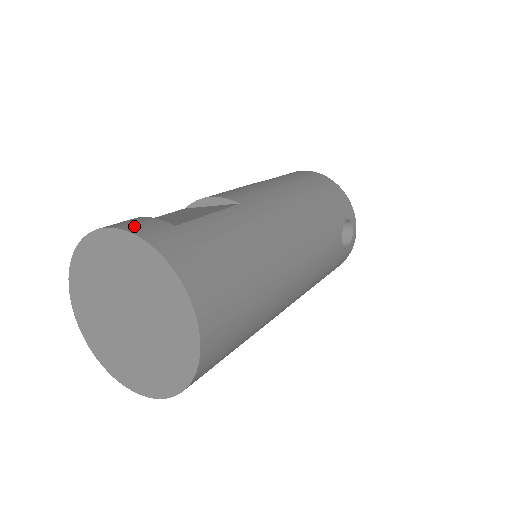
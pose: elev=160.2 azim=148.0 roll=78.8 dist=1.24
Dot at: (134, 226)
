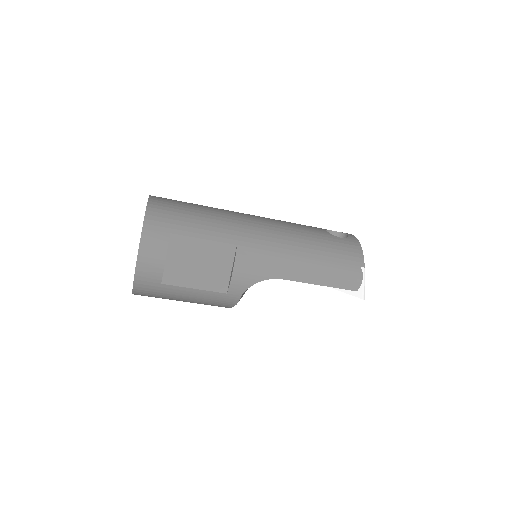
Dot at: occluded
